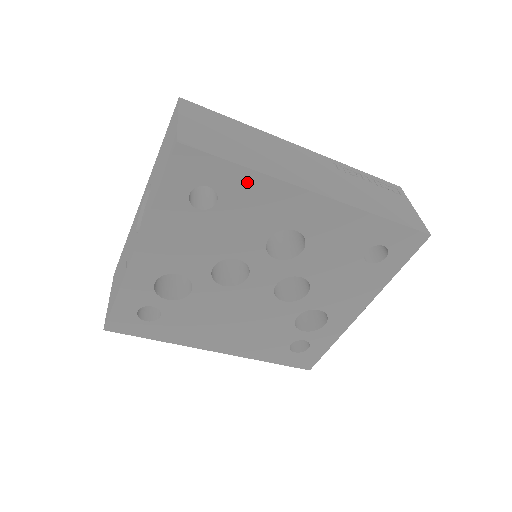
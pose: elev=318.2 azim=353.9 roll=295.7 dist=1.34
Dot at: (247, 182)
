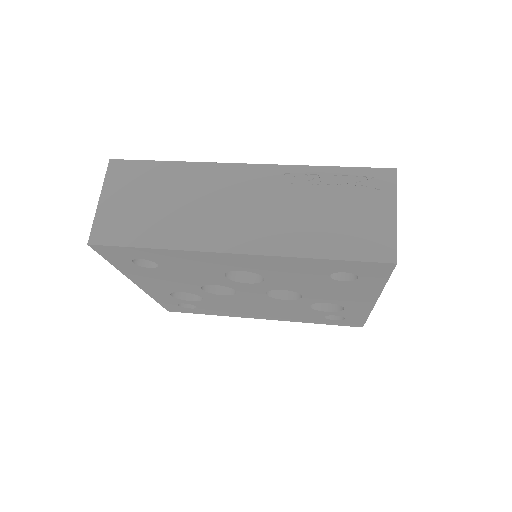
Dot at: (165, 254)
